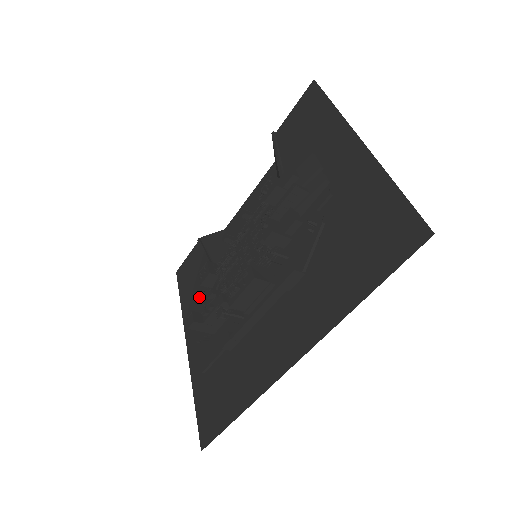
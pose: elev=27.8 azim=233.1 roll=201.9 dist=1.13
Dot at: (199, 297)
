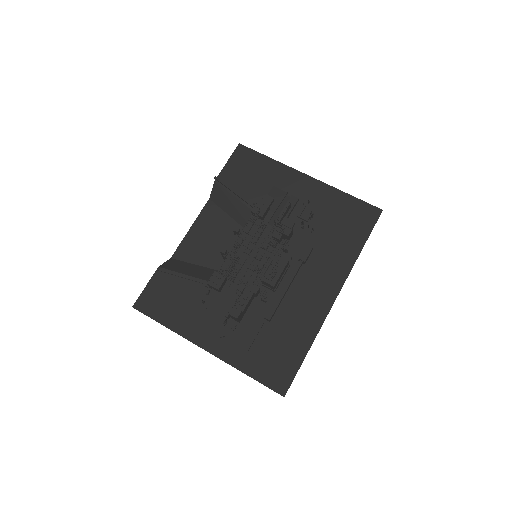
Dot at: (195, 309)
